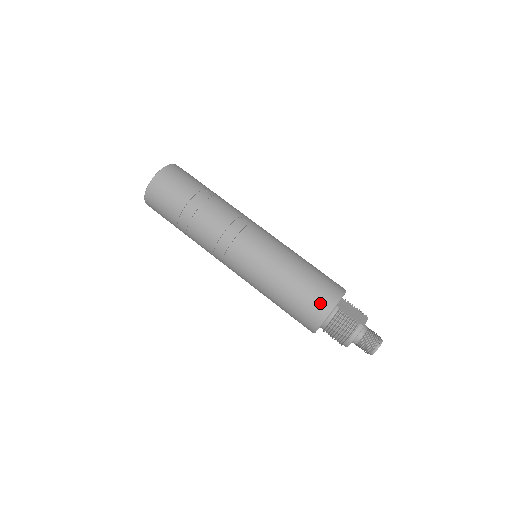
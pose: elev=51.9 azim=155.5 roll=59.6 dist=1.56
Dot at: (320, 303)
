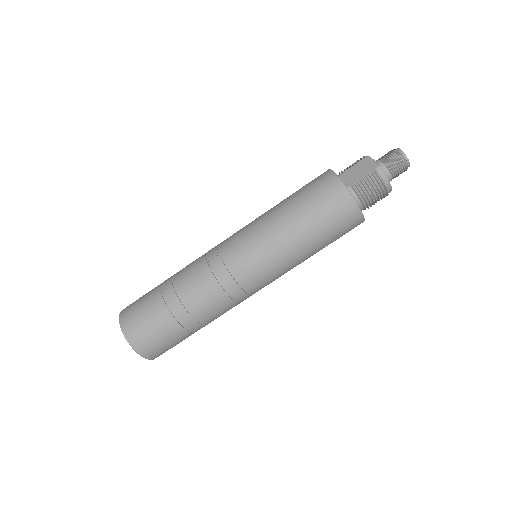
Dot at: (339, 207)
